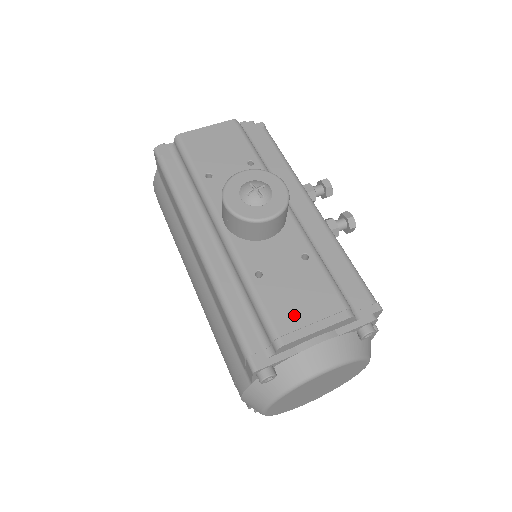
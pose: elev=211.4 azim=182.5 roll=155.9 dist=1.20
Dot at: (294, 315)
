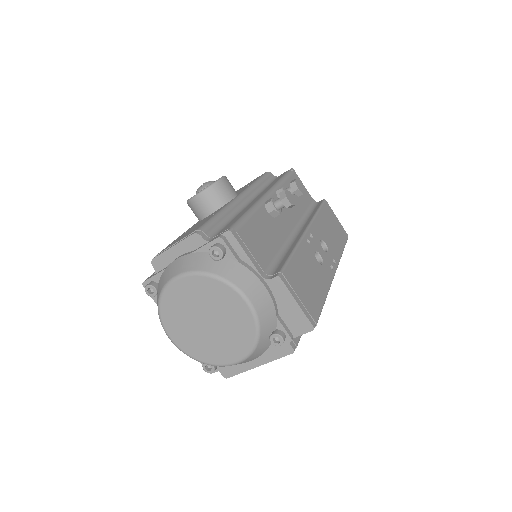
Dot at: (173, 243)
